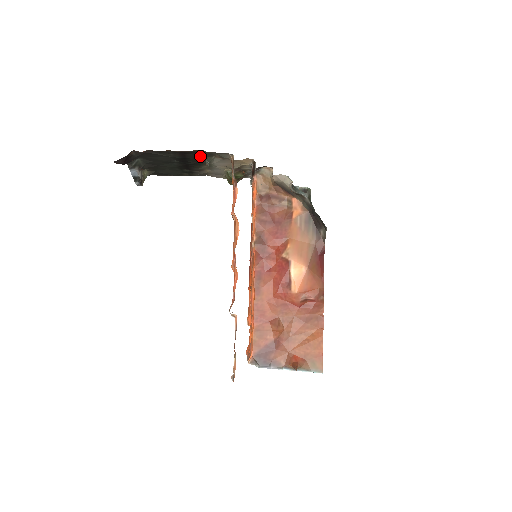
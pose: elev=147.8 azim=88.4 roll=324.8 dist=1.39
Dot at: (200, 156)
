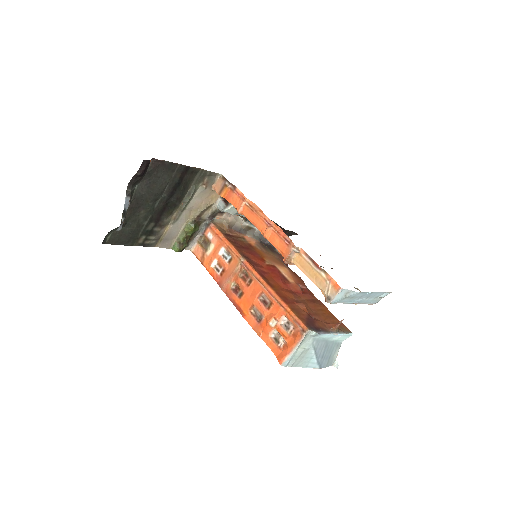
Dot at: (188, 185)
